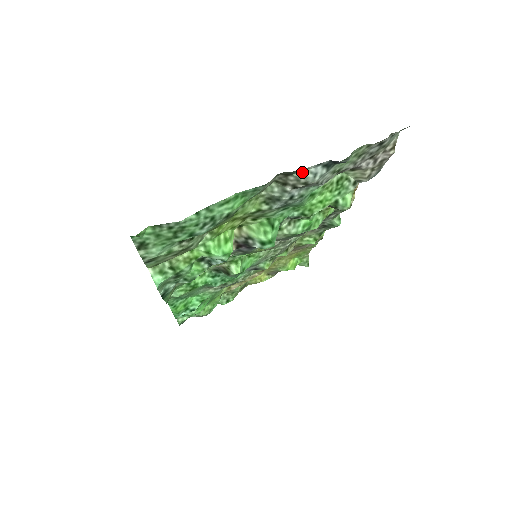
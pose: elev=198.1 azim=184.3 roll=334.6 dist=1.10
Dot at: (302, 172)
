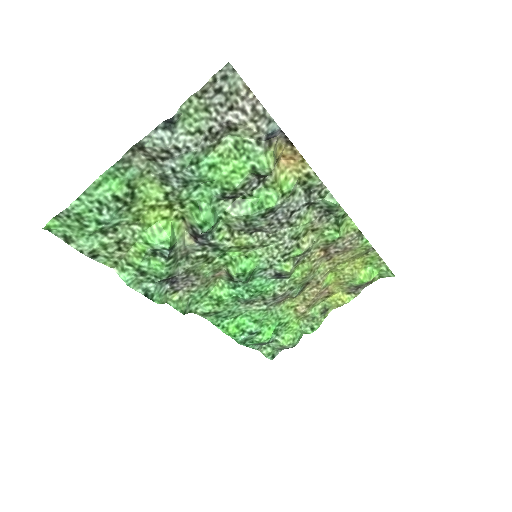
Dot at: (150, 141)
